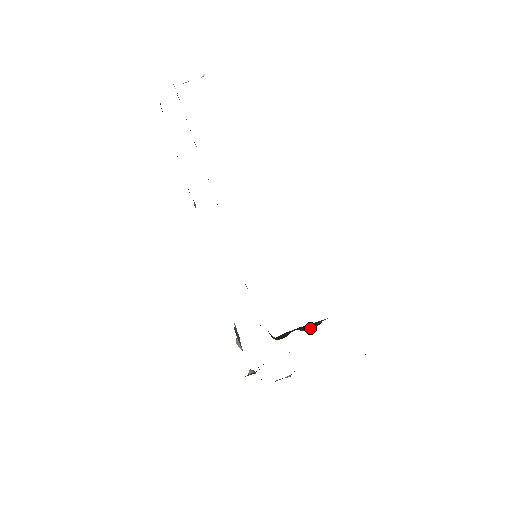
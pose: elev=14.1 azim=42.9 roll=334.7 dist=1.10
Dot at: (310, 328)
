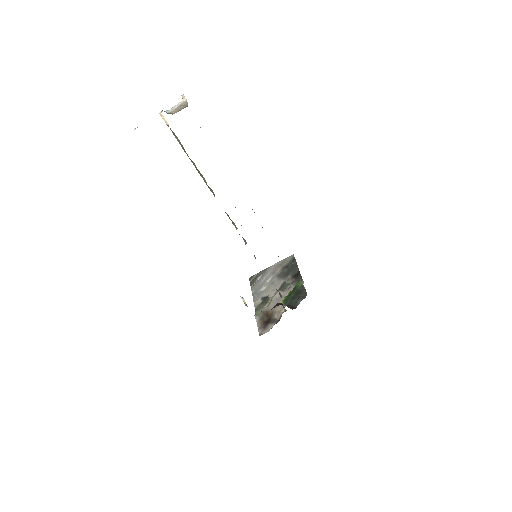
Dot at: (304, 295)
